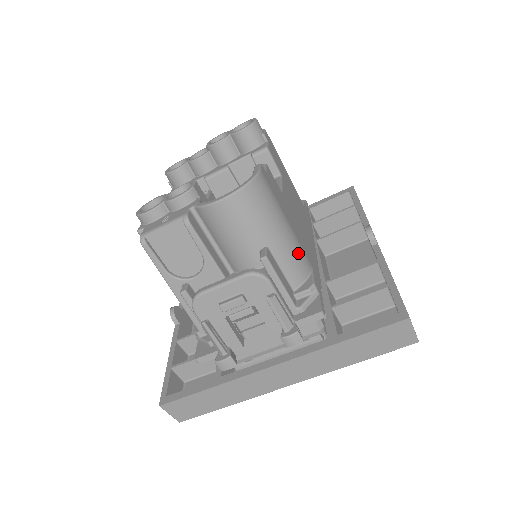
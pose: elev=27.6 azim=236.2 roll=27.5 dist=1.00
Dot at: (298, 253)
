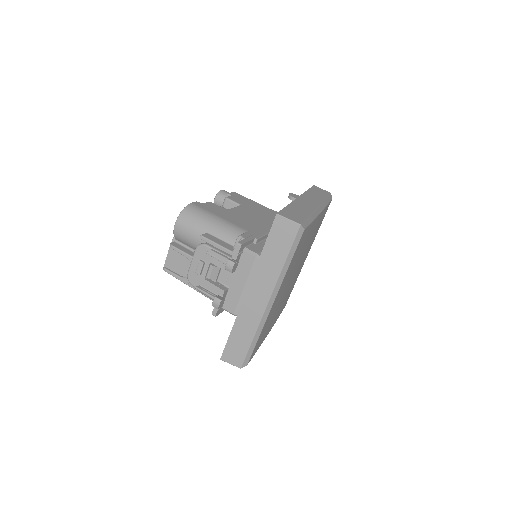
Dot at: (230, 227)
